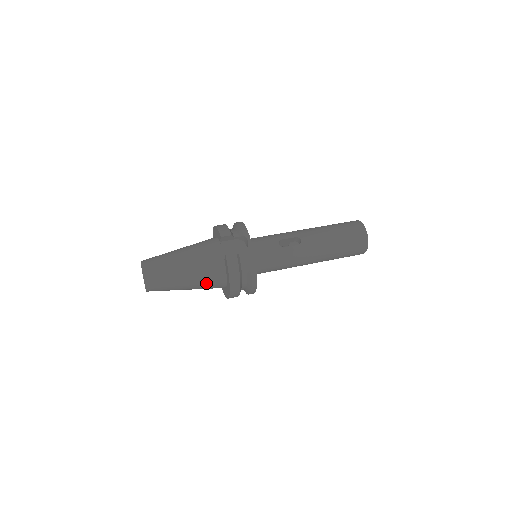
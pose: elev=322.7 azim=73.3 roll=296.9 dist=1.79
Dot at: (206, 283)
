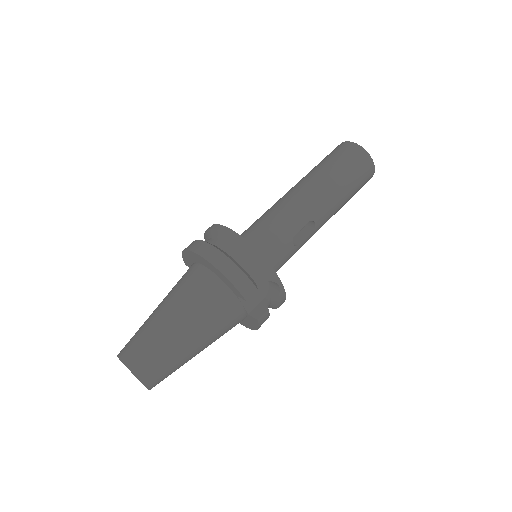
Dot at: occluded
